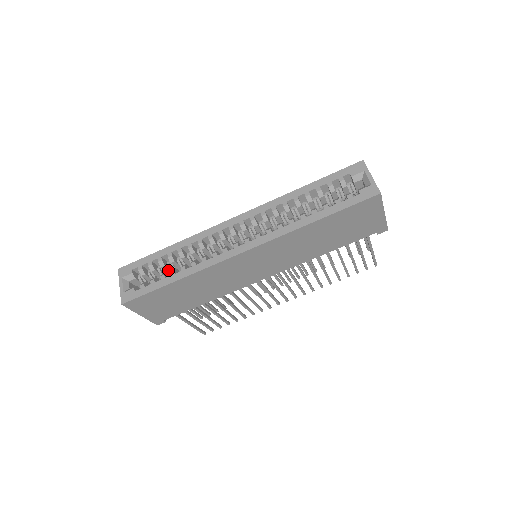
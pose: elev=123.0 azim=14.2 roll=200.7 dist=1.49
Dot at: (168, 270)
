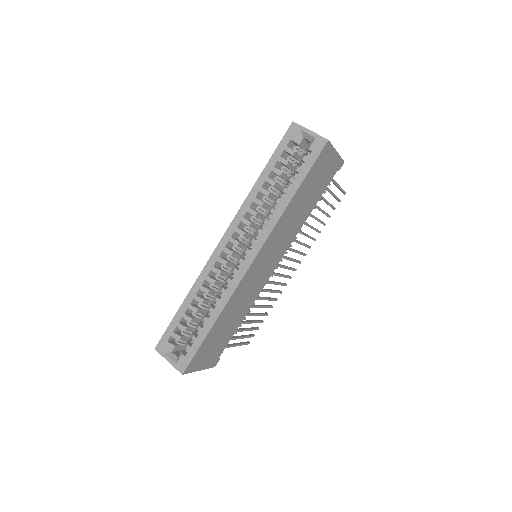
Dot at: (196, 319)
